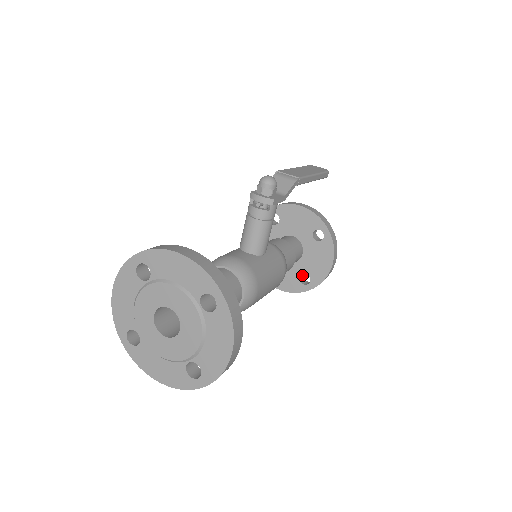
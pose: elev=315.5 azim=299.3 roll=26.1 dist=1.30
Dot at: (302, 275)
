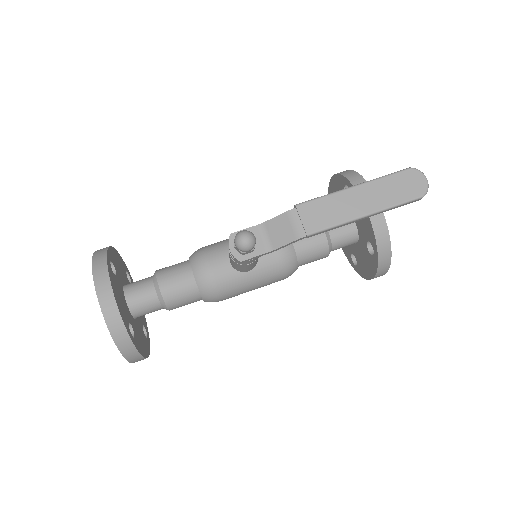
Dot at: occluded
